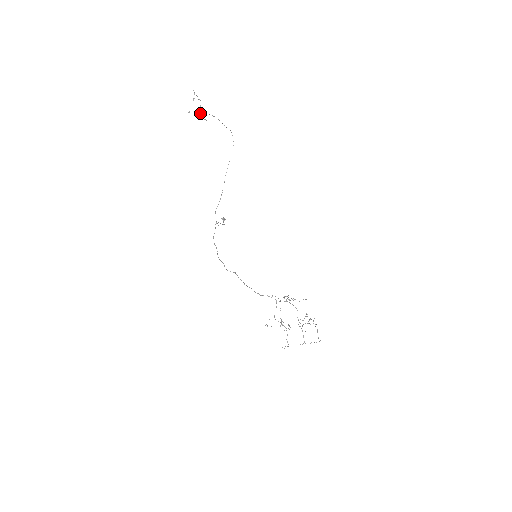
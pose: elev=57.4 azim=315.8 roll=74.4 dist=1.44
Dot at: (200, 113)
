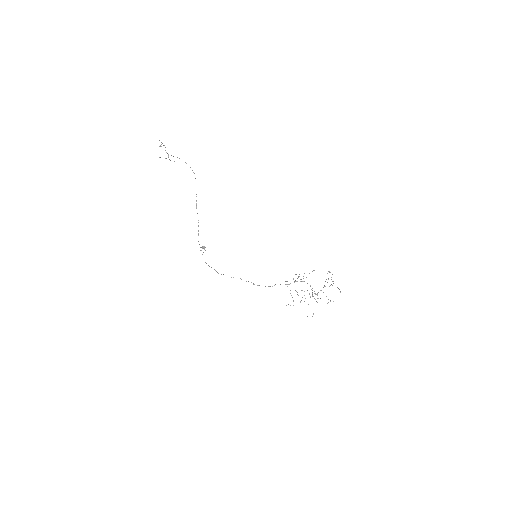
Dot at: (168, 156)
